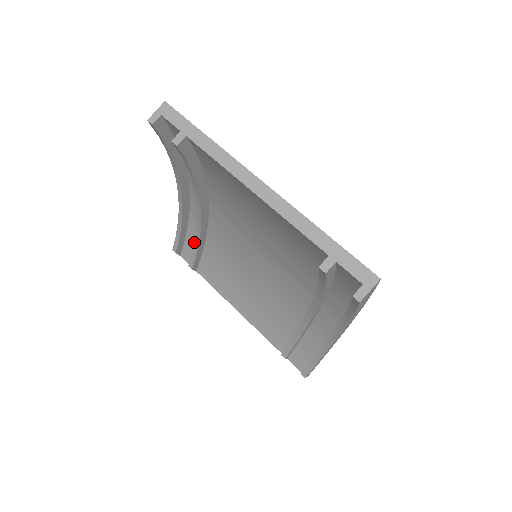
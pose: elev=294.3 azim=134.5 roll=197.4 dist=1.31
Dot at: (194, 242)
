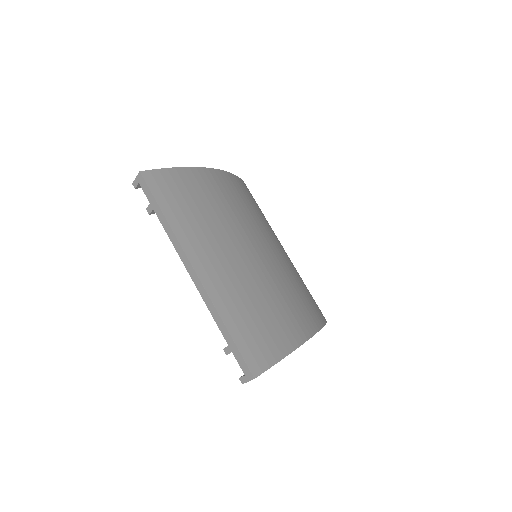
Dot at: occluded
